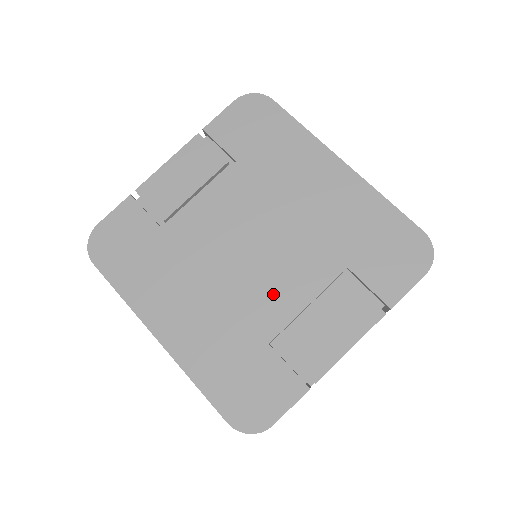
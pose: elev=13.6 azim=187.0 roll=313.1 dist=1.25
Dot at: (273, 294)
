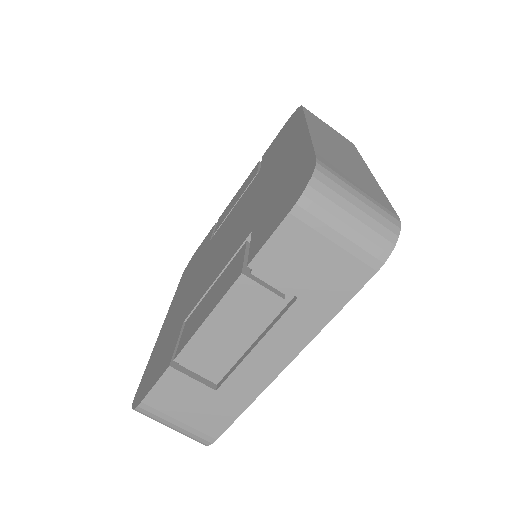
Dot at: (210, 274)
